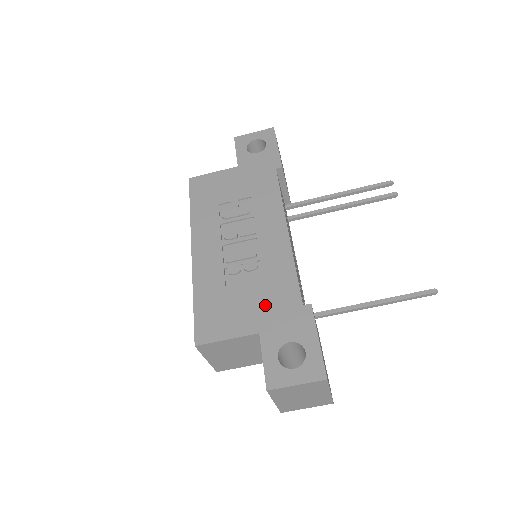
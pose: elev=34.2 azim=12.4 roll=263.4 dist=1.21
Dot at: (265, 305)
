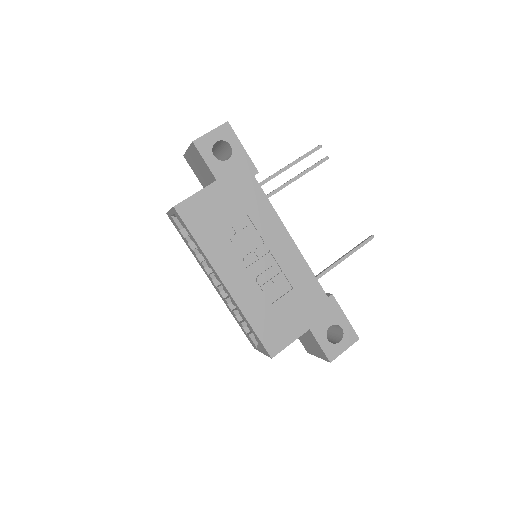
Dot at: (304, 308)
